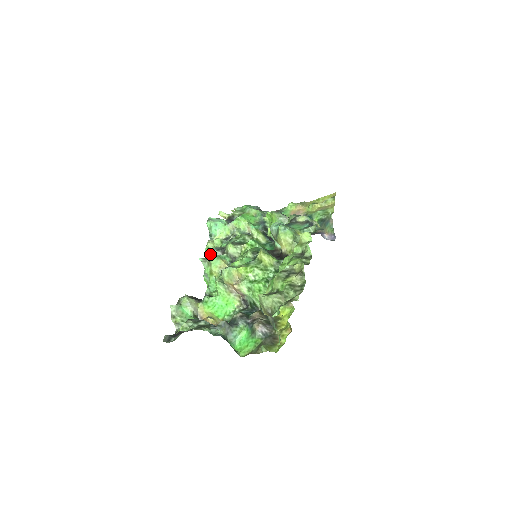
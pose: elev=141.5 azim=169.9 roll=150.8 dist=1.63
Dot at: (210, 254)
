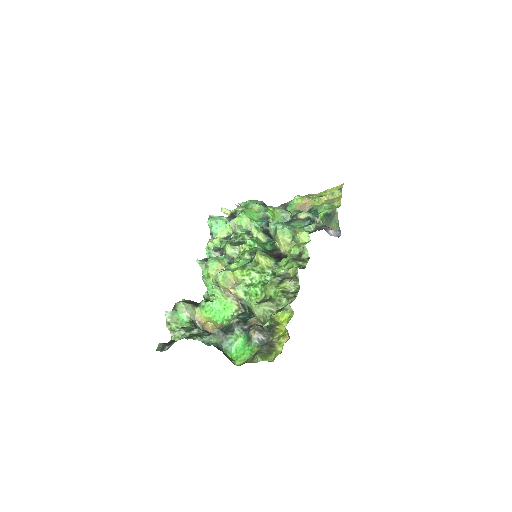
Dot at: occluded
